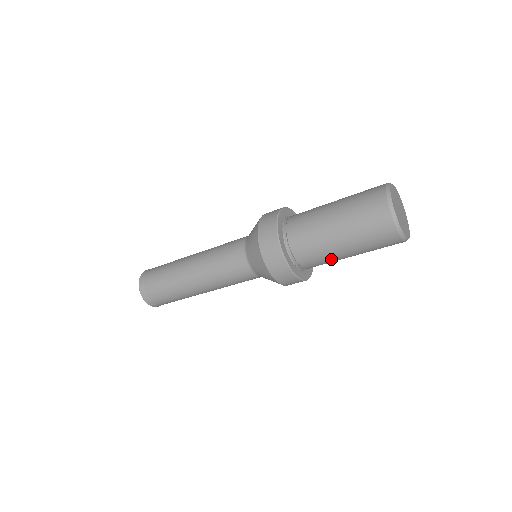
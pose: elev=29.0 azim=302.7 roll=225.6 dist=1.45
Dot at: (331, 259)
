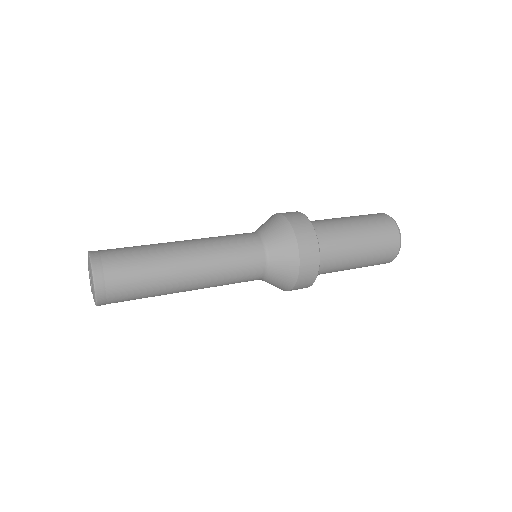
Dot at: (340, 267)
